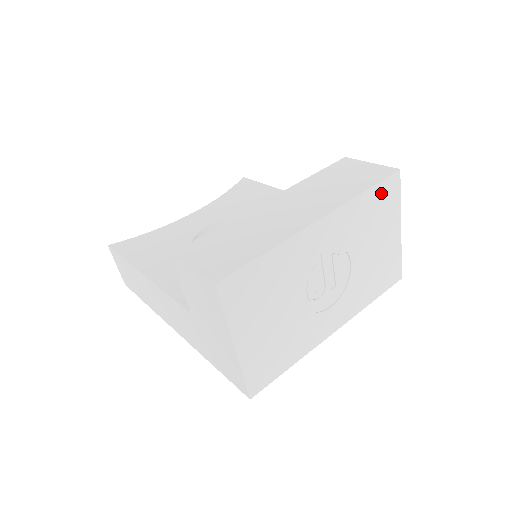
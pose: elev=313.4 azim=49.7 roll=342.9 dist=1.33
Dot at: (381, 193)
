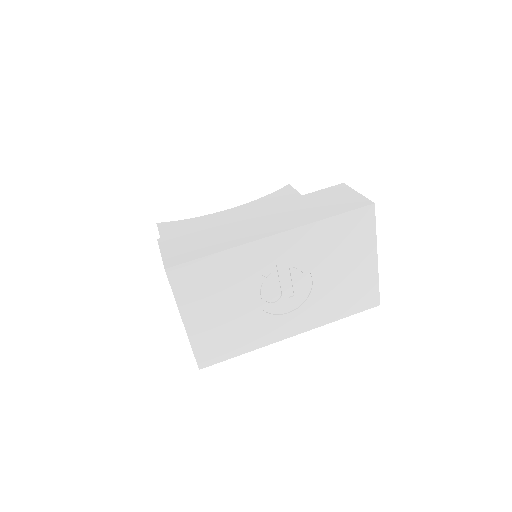
Dot at: (350, 222)
